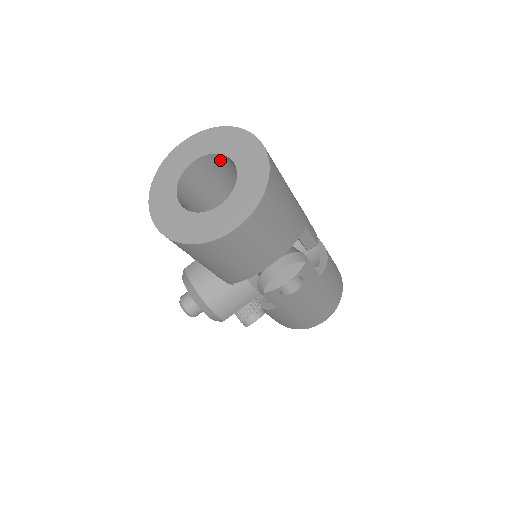
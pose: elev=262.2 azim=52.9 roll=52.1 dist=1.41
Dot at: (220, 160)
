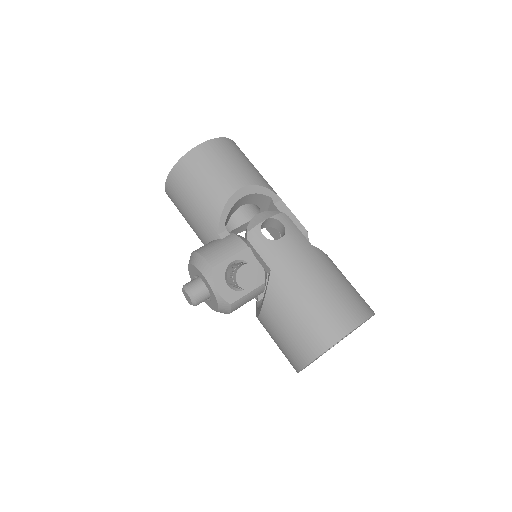
Dot at: occluded
